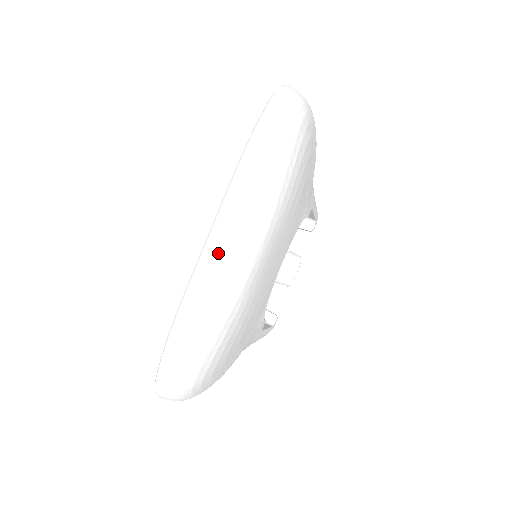
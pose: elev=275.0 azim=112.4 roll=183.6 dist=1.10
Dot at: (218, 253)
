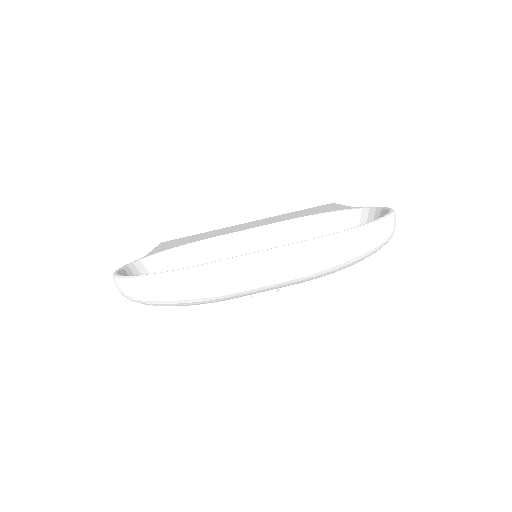
Dot at: (248, 269)
